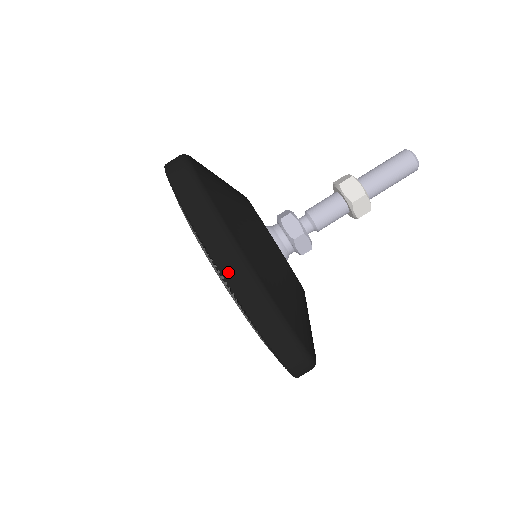
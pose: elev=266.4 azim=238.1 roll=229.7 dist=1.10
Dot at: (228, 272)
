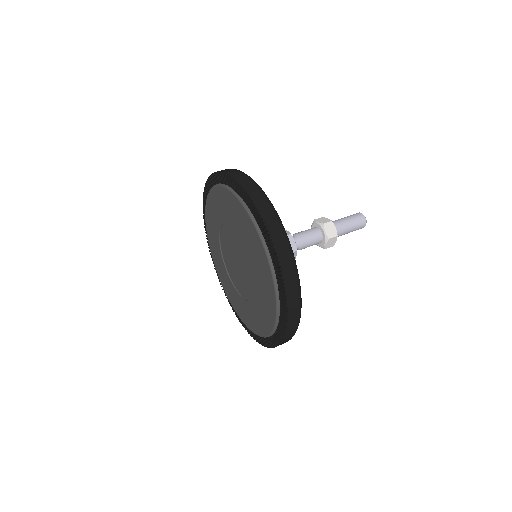
Dot at: occluded
